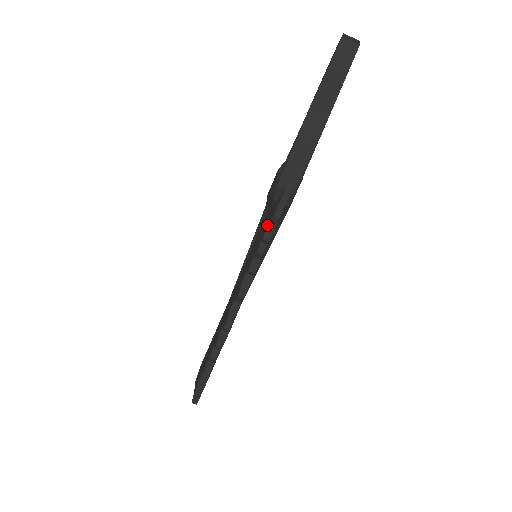
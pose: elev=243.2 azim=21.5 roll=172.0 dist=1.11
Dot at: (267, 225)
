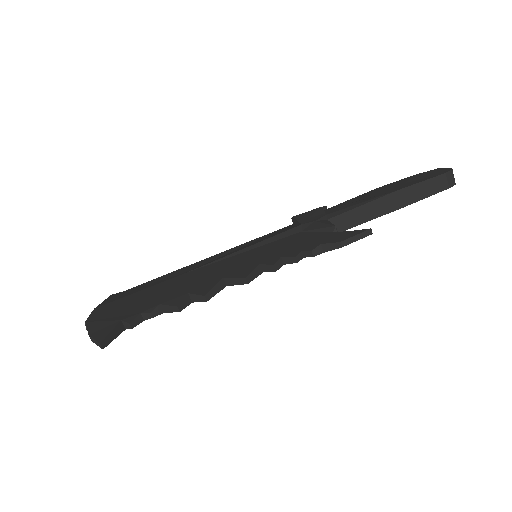
Dot at: (324, 243)
